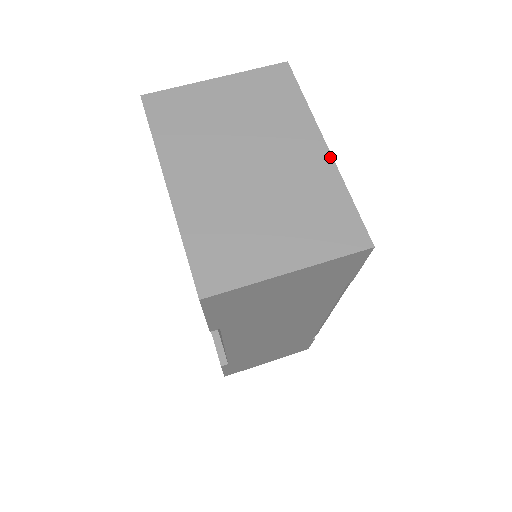
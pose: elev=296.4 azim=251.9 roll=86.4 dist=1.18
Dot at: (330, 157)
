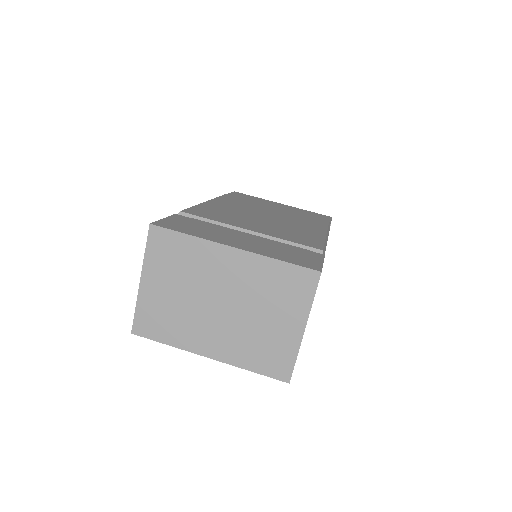
Dot at: (243, 252)
